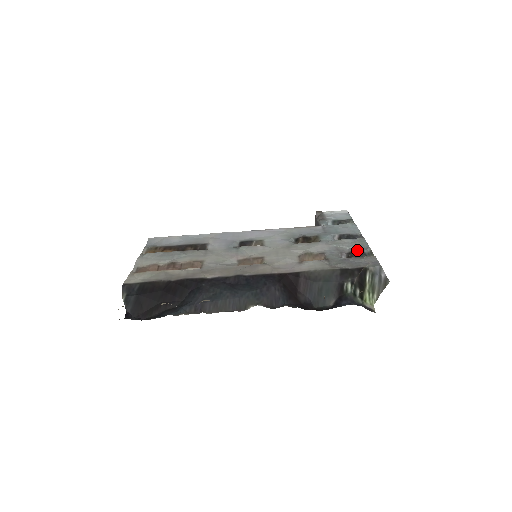
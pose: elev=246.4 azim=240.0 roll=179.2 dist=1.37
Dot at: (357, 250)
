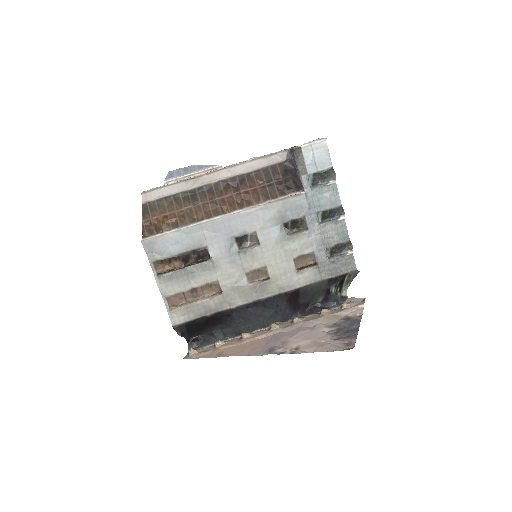
Dot at: (339, 244)
